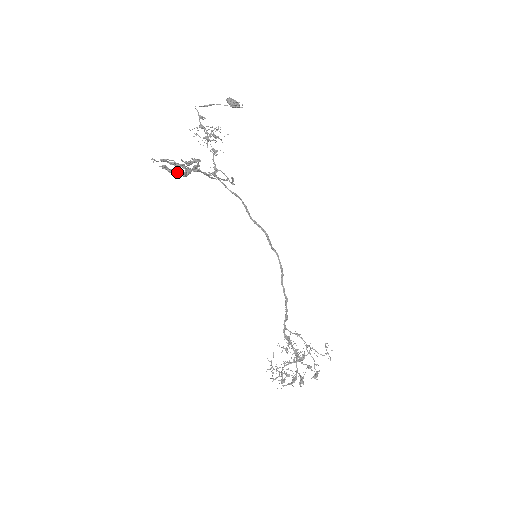
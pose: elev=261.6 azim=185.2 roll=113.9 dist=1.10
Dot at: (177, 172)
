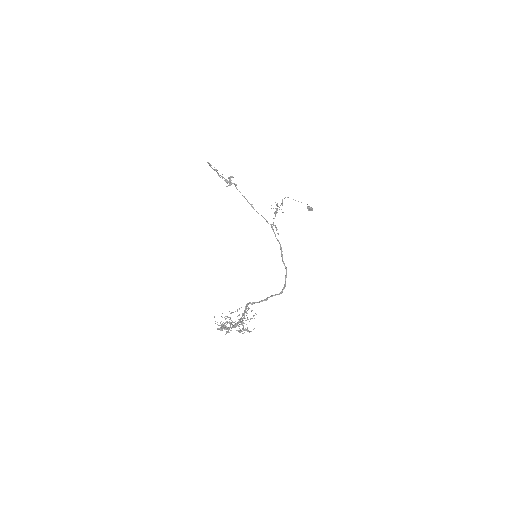
Dot at: (216, 171)
